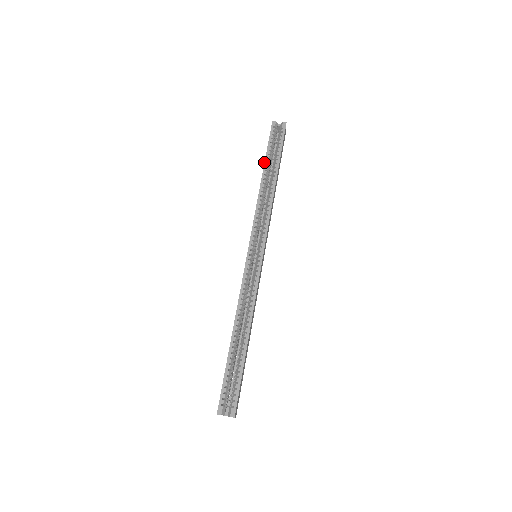
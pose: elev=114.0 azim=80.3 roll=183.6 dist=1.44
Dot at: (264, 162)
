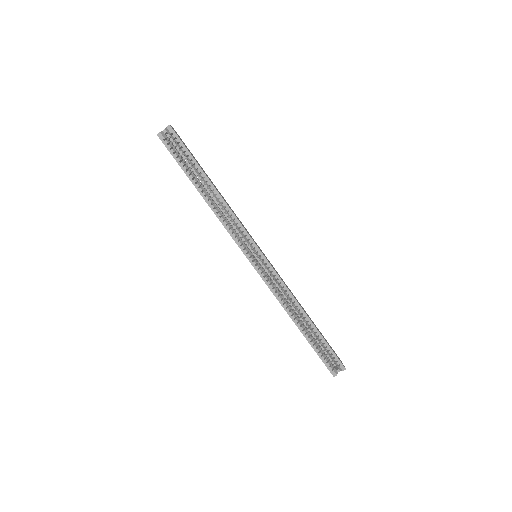
Dot at: occluded
